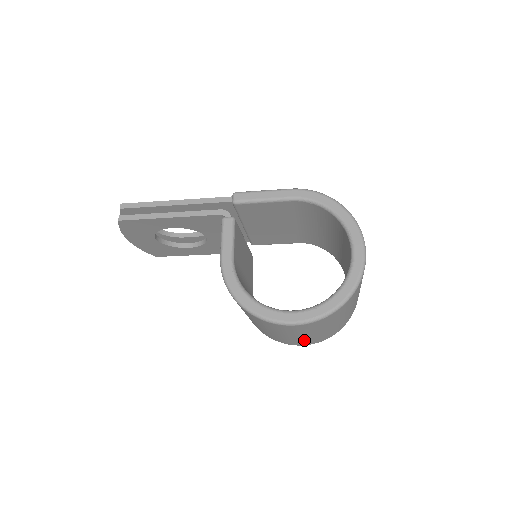
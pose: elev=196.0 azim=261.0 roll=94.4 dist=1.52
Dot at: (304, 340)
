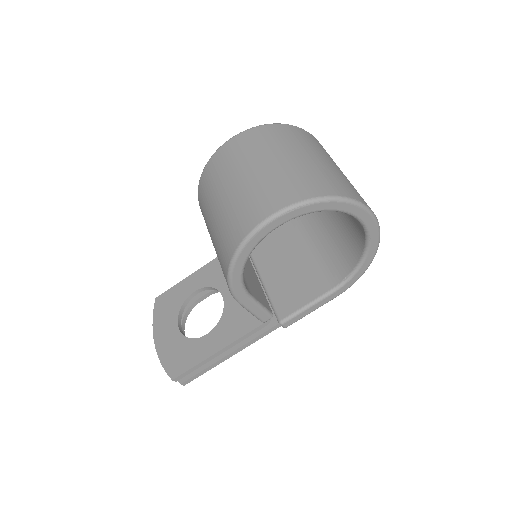
Dot at: (262, 188)
